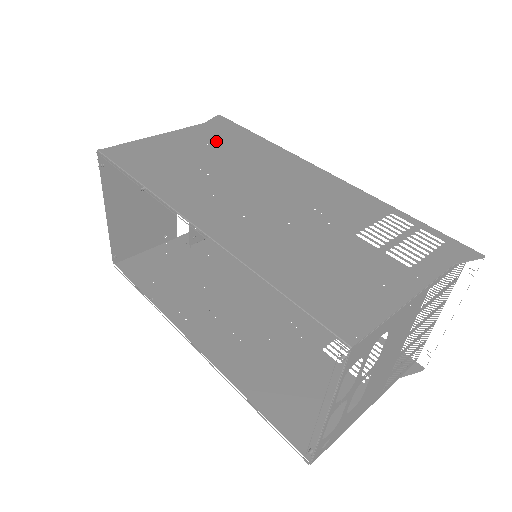
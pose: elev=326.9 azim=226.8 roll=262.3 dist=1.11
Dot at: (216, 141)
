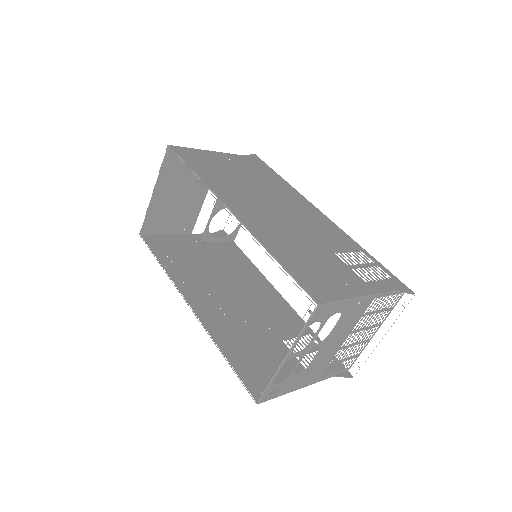
Dot at: (251, 169)
